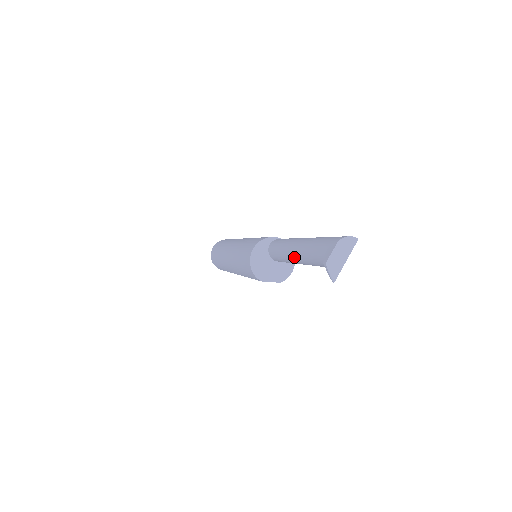
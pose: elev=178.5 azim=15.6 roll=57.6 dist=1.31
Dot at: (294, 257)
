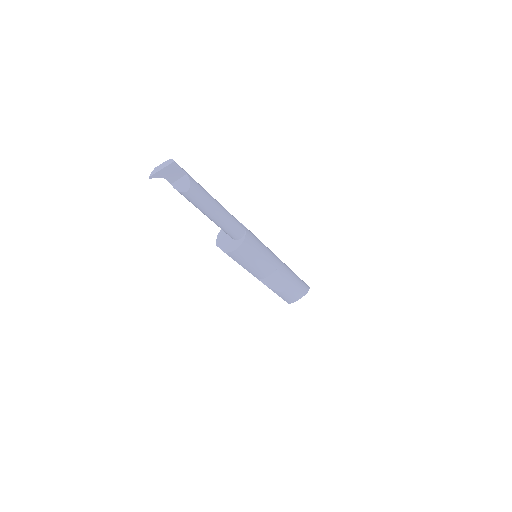
Dot at: occluded
